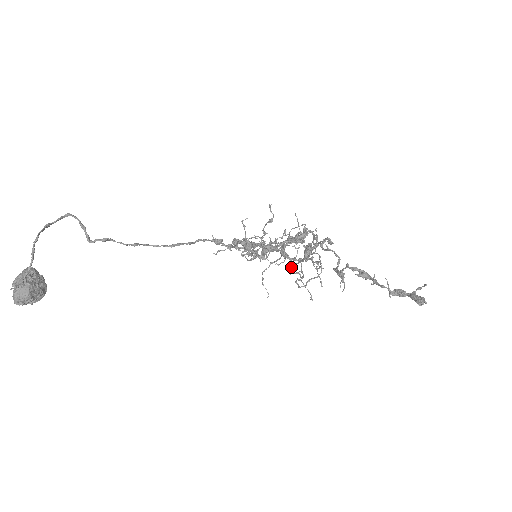
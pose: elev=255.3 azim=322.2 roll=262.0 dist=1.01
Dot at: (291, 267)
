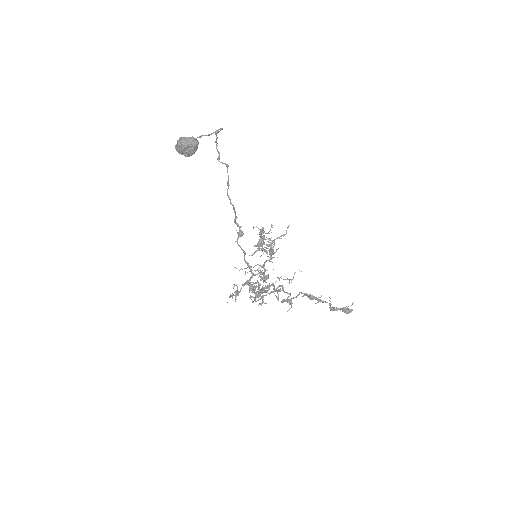
Dot at: occluded
